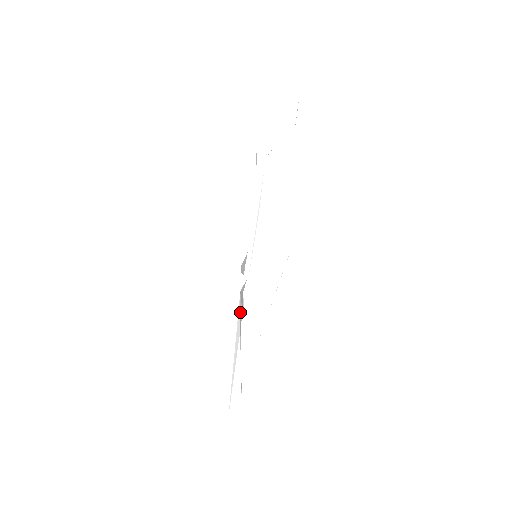
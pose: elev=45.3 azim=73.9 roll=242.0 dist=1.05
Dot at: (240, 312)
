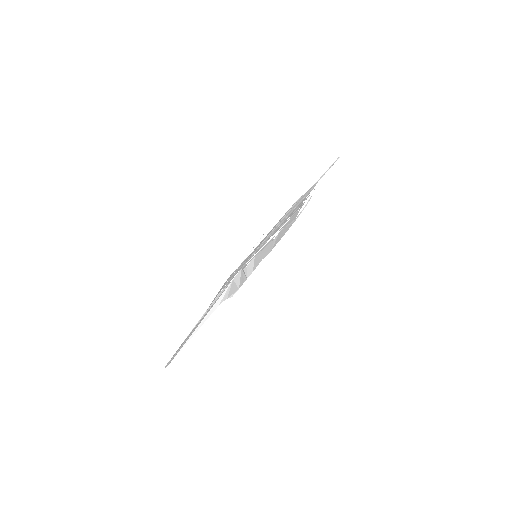
Dot at: (223, 290)
